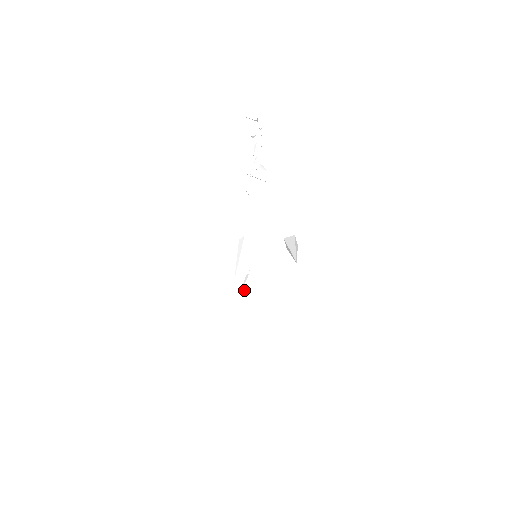
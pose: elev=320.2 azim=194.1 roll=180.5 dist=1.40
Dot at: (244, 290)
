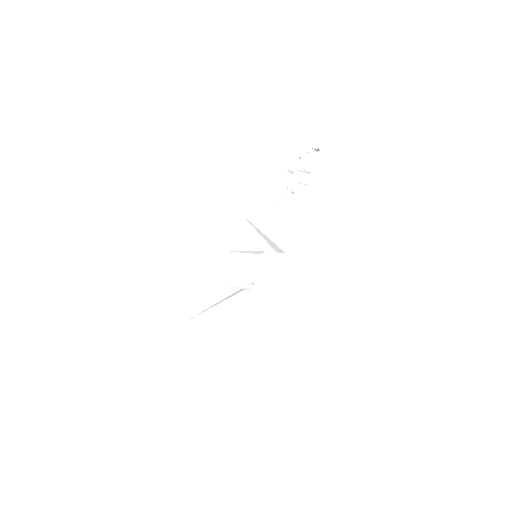
Dot at: (239, 295)
